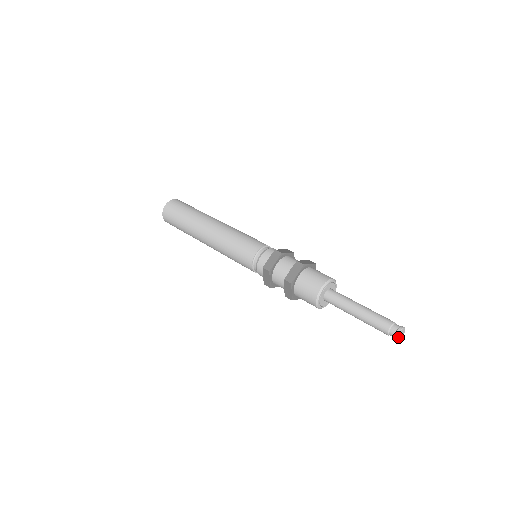
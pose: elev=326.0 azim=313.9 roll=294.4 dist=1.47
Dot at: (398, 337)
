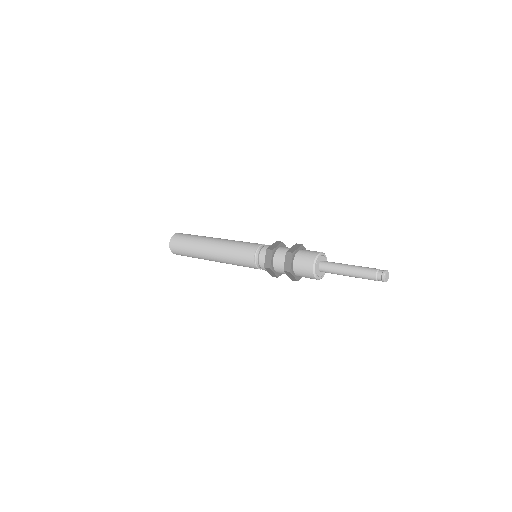
Dot at: (385, 276)
